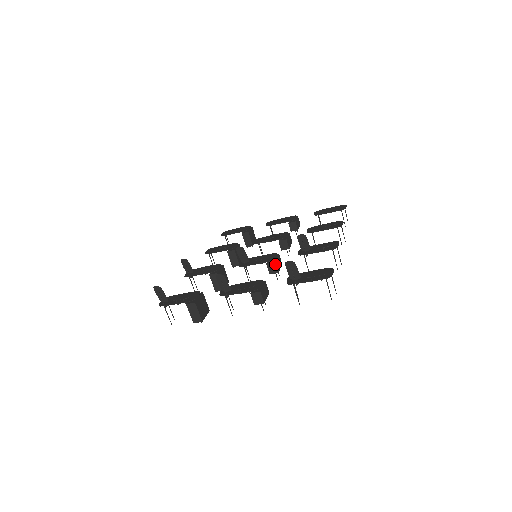
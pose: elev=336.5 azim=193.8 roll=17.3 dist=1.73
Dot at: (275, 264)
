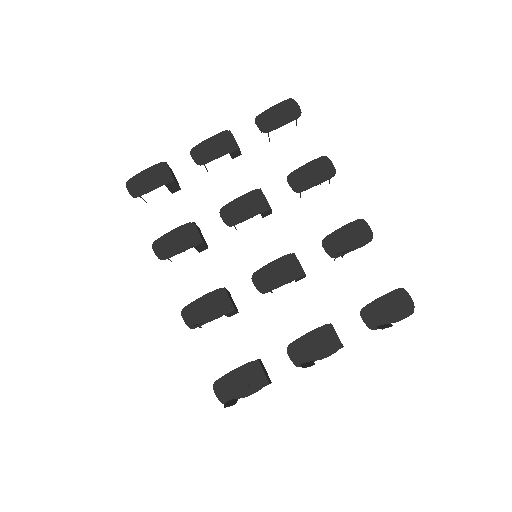
Dot at: (305, 275)
